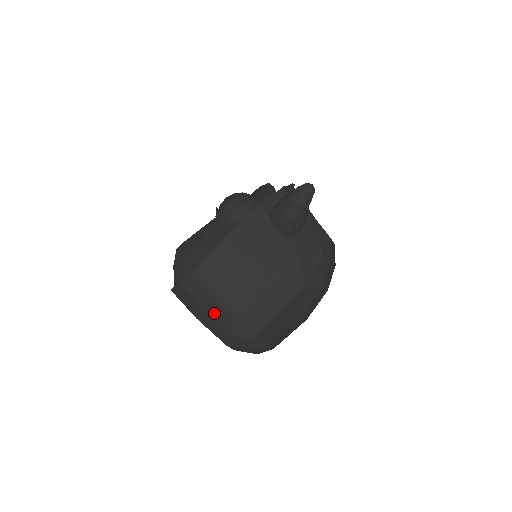
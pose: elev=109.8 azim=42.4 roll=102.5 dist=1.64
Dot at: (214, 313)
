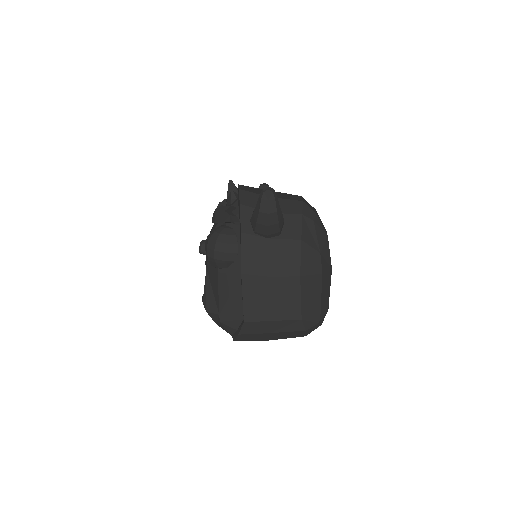
Dot at: (282, 330)
